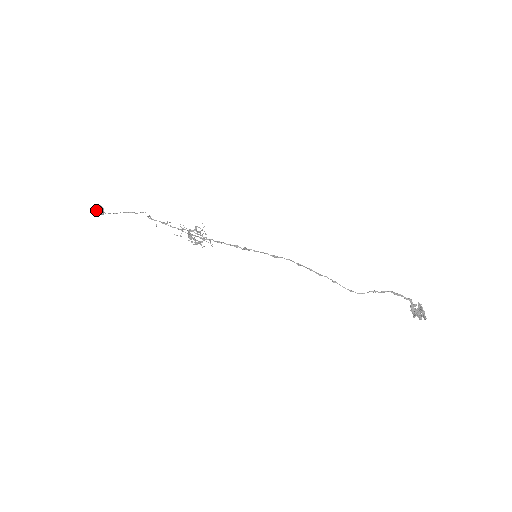
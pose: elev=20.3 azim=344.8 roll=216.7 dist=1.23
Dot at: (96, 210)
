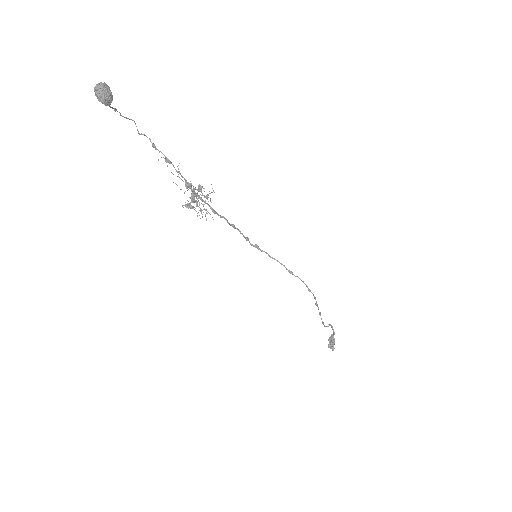
Dot at: (104, 93)
